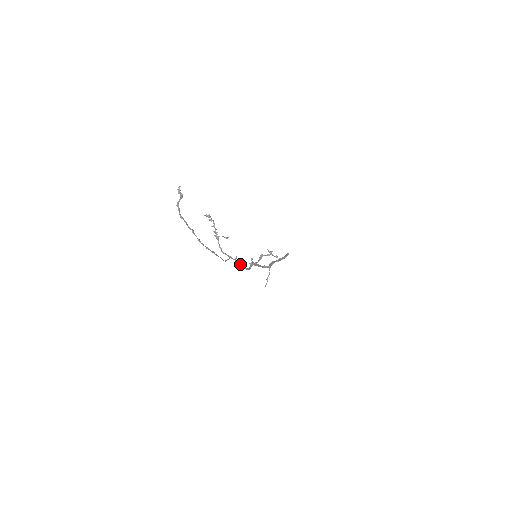
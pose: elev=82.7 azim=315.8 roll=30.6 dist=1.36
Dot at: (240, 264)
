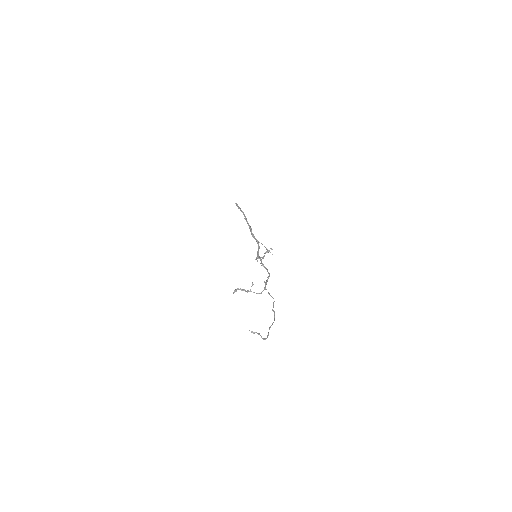
Dot at: (267, 280)
